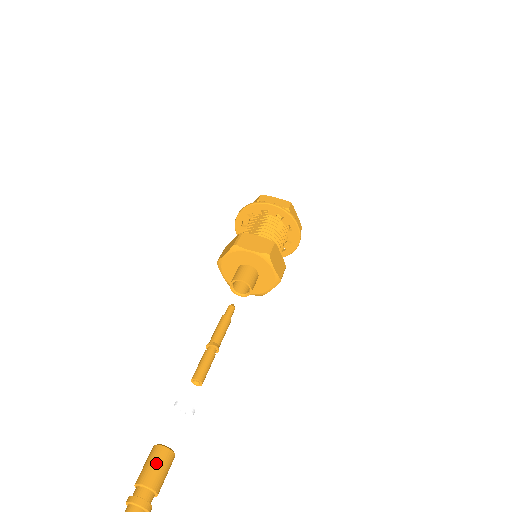
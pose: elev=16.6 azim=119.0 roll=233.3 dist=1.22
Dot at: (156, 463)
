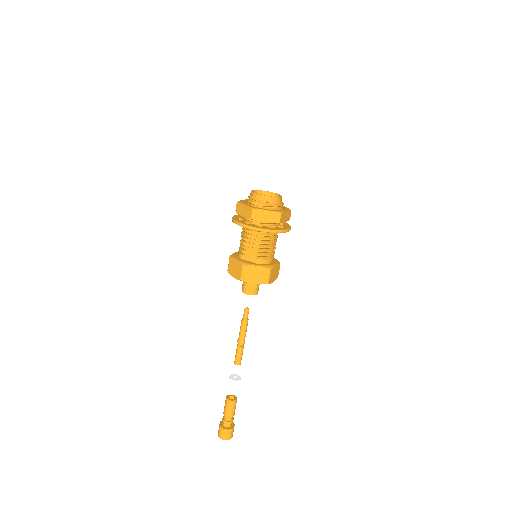
Dot at: (231, 409)
